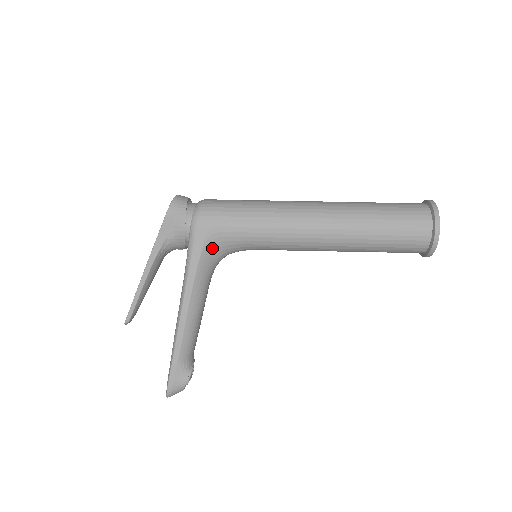
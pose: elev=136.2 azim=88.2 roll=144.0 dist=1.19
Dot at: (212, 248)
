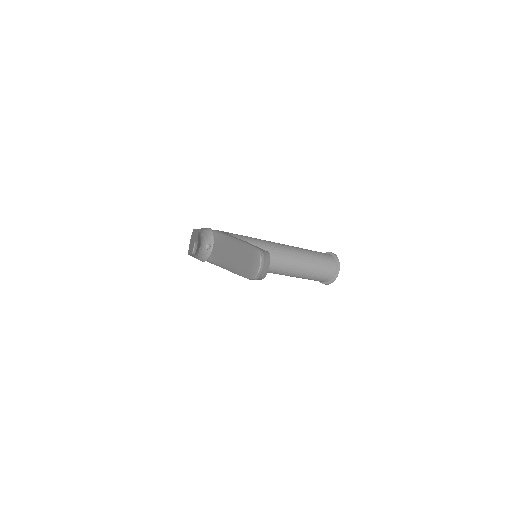
Dot at: occluded
